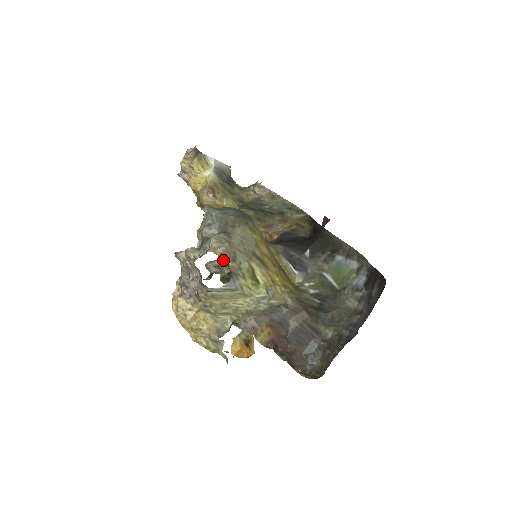
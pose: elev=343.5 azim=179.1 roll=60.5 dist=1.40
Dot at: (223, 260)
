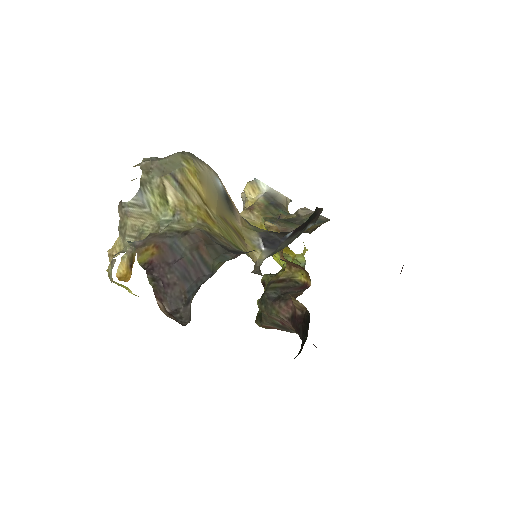
Dot at: occluded
